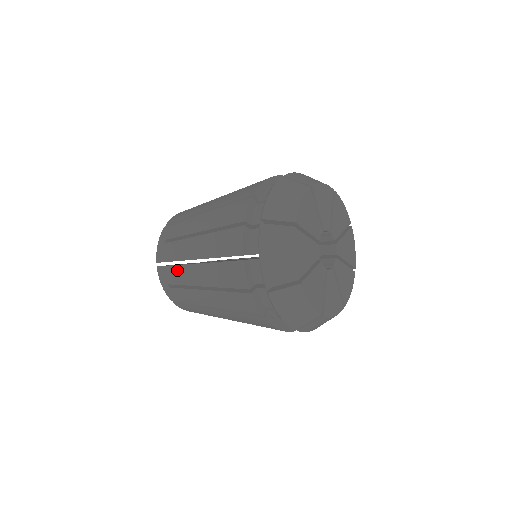
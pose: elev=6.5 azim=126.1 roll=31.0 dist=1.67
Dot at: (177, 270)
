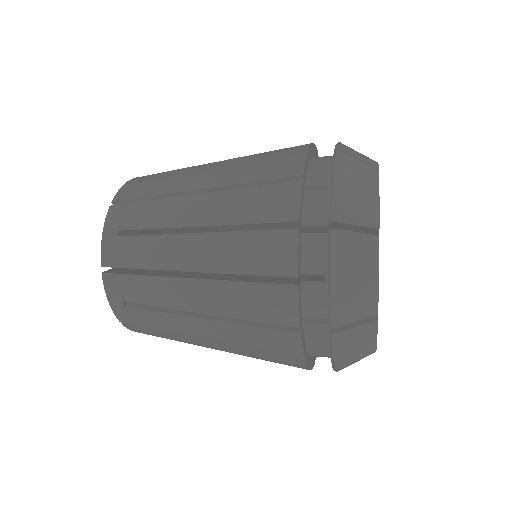
Dot at: (148, 284)
